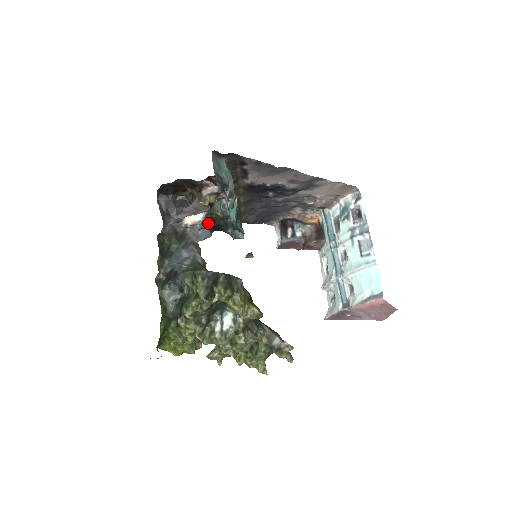
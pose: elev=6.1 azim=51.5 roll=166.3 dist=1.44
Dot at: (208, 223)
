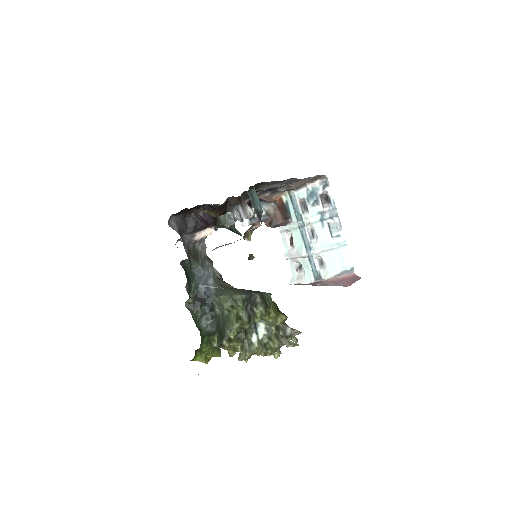
Dot at: occluded
